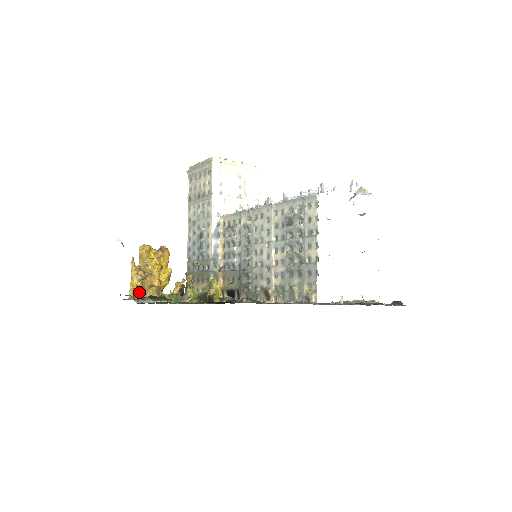
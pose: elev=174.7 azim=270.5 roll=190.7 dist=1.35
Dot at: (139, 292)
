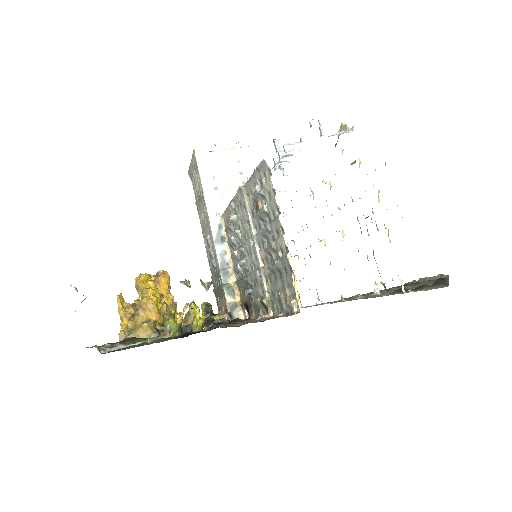
Dot at: (130, 333)
